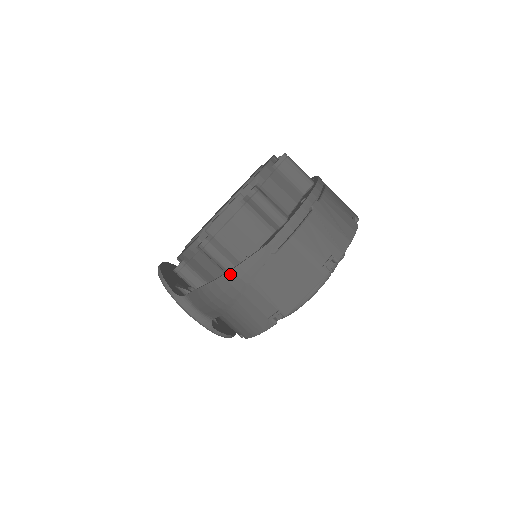
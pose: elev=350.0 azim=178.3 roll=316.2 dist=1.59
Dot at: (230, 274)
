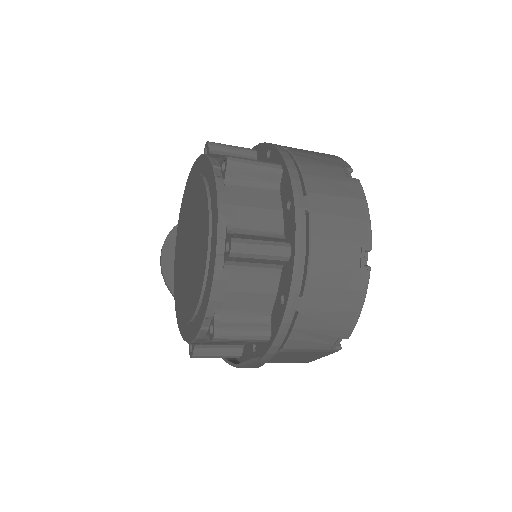
Dot at: occluded
